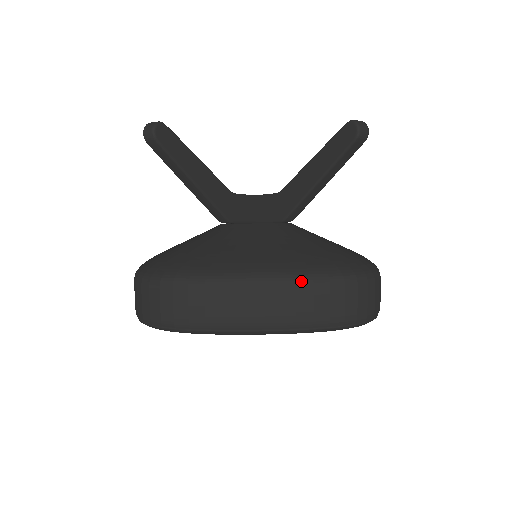
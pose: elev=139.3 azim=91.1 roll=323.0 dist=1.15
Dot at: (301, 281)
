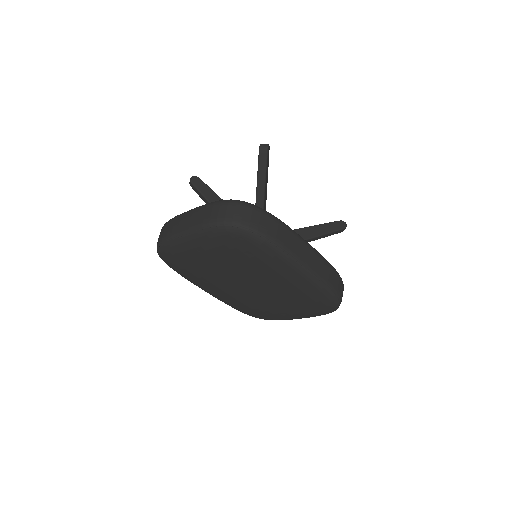
Dot at: (203, 206)
